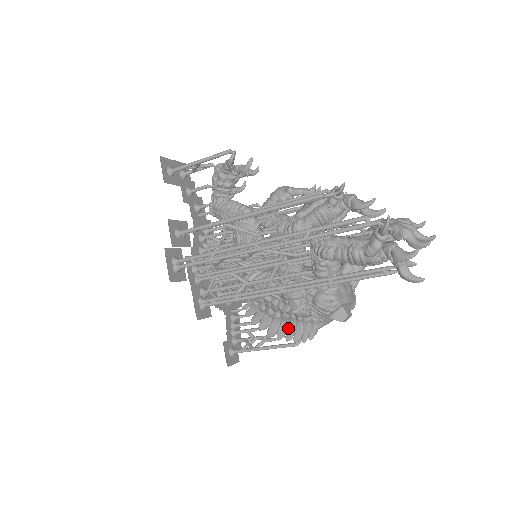
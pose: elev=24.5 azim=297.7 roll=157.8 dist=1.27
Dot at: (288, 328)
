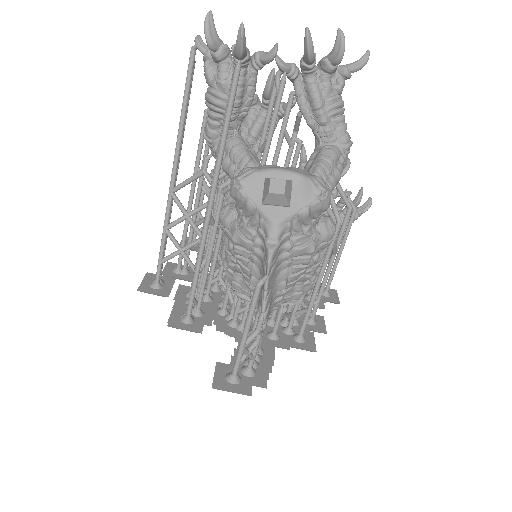
Dot at: occluded
